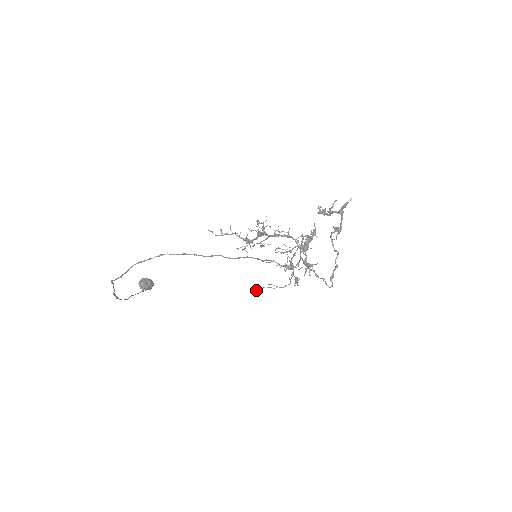
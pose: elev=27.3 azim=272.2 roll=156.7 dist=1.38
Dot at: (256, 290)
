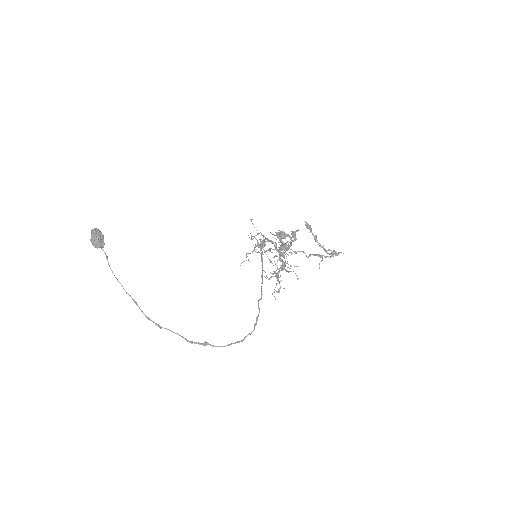
Dot at: occluded
